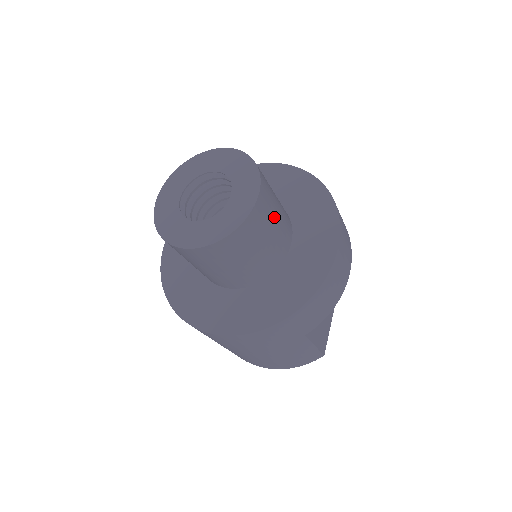
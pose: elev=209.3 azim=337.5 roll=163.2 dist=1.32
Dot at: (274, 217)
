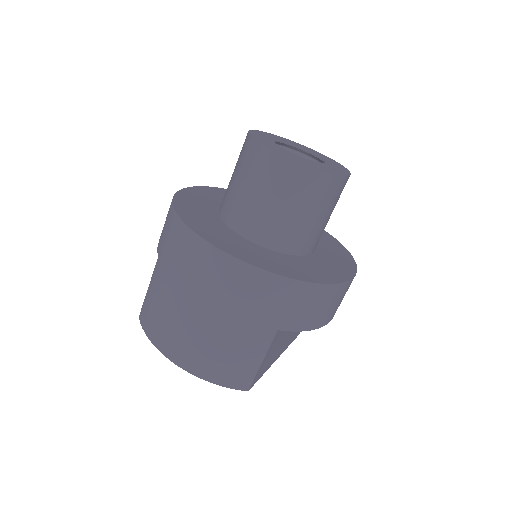
Dot at: (332, 210)
